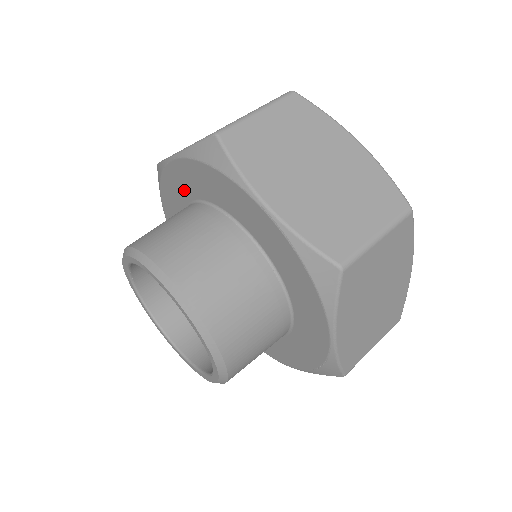
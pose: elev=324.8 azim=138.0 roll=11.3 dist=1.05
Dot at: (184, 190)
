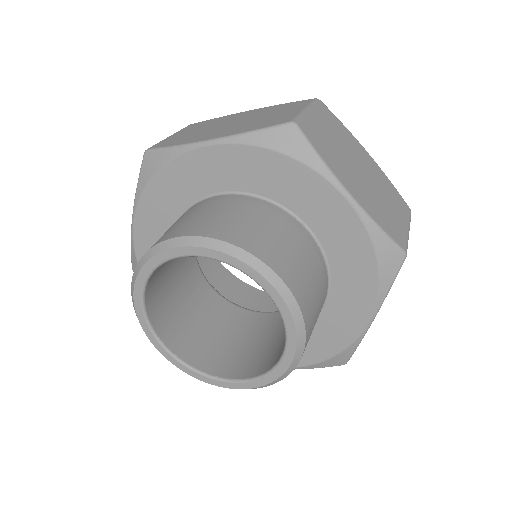
Dot at: (208, 180)
